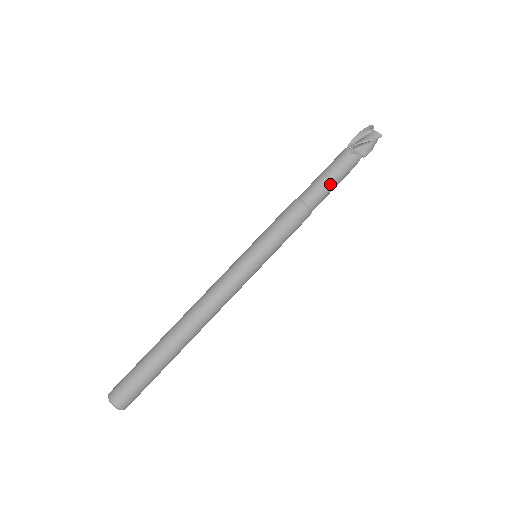
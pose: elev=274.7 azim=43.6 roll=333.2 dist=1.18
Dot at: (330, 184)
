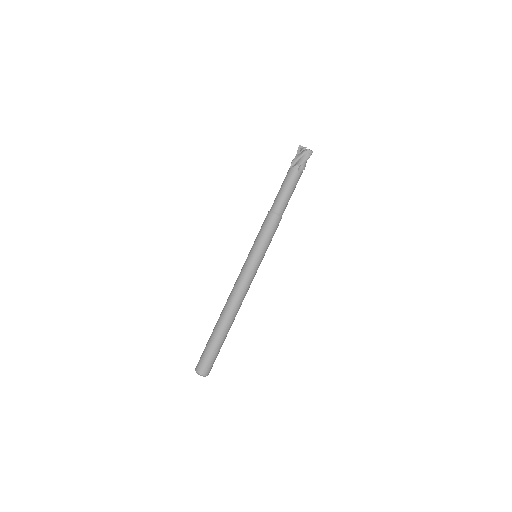
Dot at: (290, 196)
